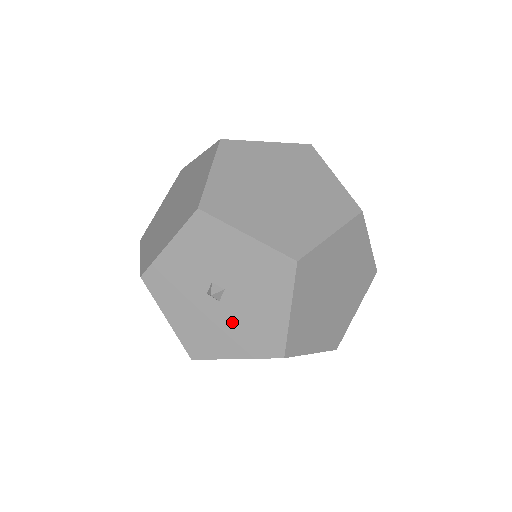
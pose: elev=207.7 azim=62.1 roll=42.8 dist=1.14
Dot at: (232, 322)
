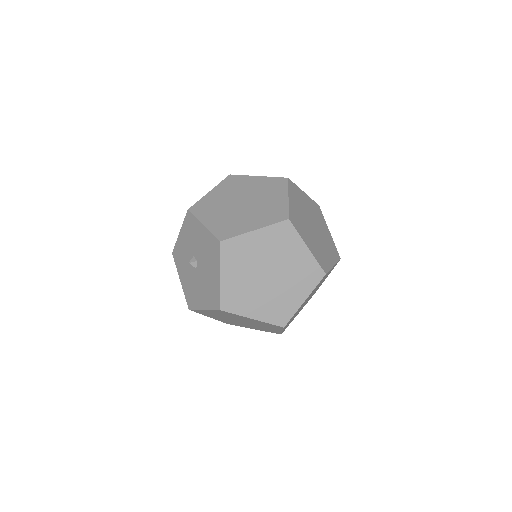
Dot at: (201, 283)
